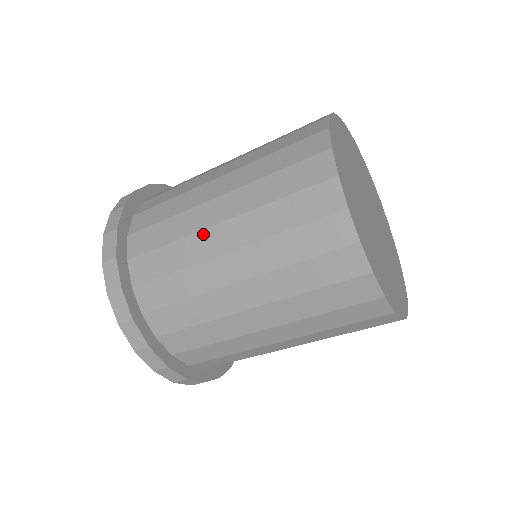
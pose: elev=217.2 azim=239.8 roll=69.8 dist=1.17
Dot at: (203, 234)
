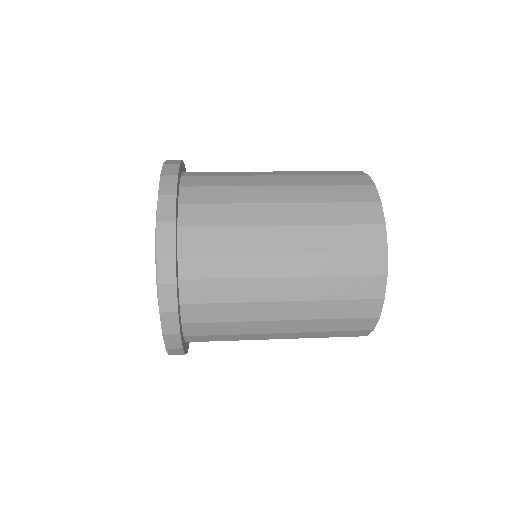
Dot at: (265, 305)
